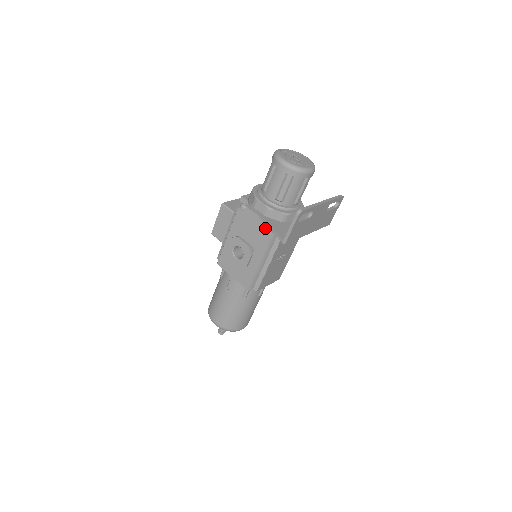
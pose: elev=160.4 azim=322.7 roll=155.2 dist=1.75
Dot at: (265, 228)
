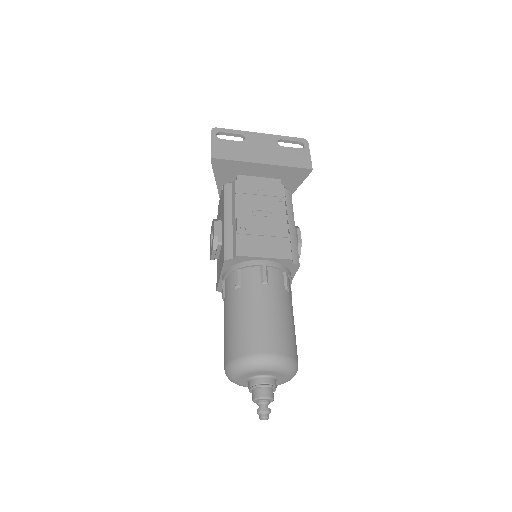
Dot at: (222, 193)
